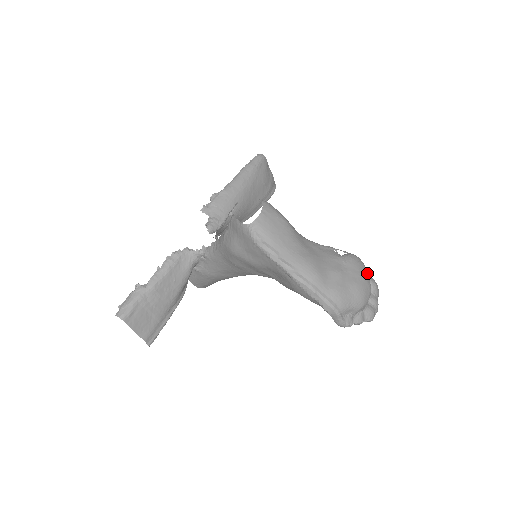
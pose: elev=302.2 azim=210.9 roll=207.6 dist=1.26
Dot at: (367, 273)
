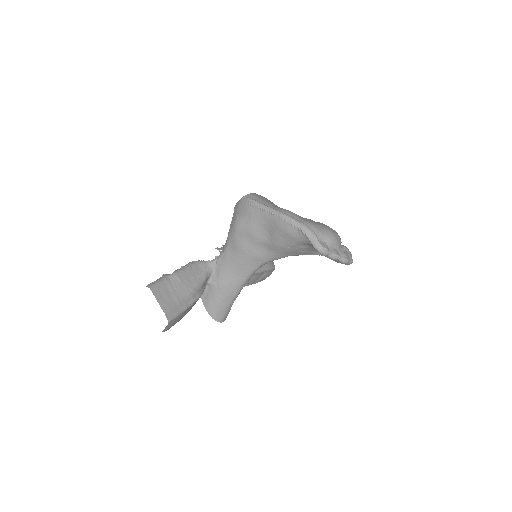
Dot at: occluded
